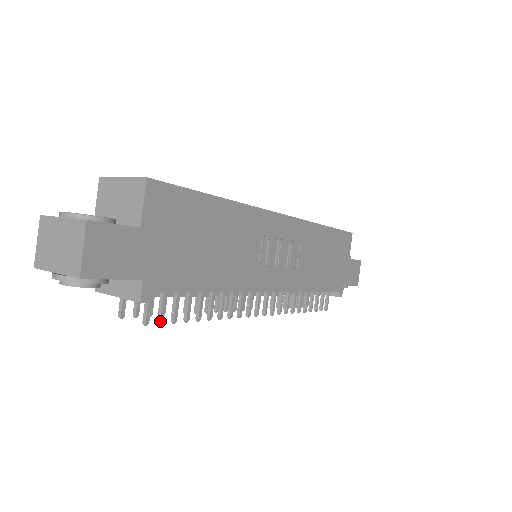
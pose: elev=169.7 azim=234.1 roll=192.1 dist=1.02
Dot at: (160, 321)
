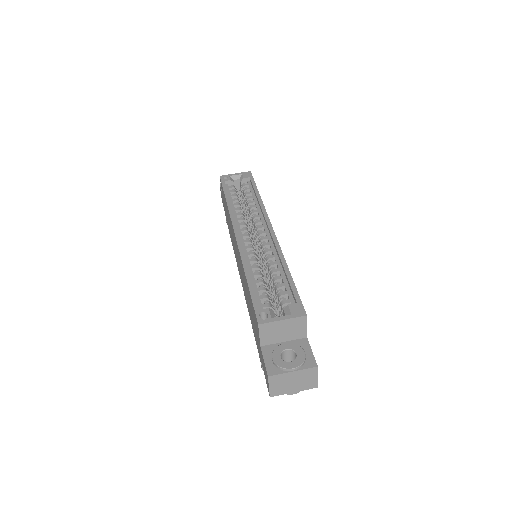
Dot at: occluded
